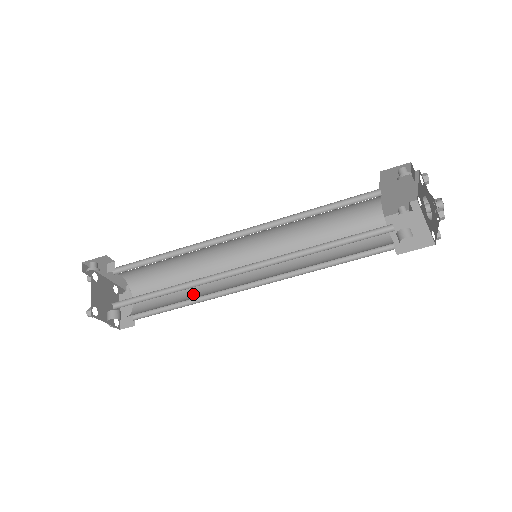
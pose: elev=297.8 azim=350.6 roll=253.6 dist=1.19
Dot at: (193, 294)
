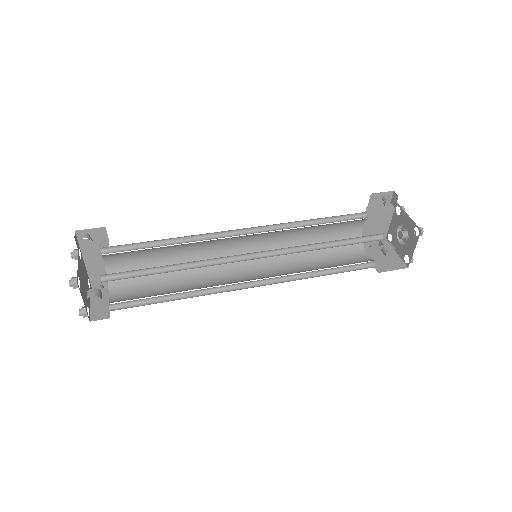
Dot at: (183, 290)
